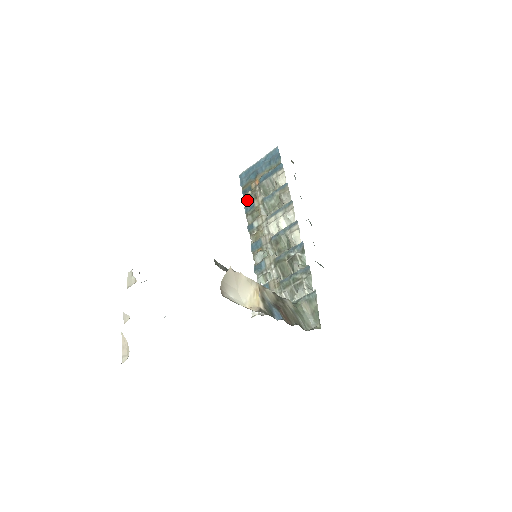
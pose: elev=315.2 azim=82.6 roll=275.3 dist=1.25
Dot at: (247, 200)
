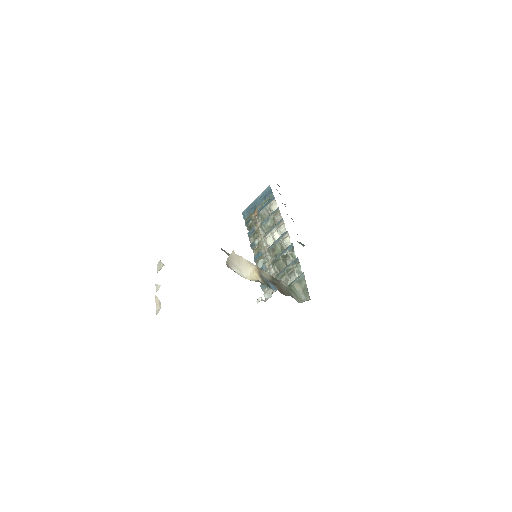
Dot at: (249, 228)
